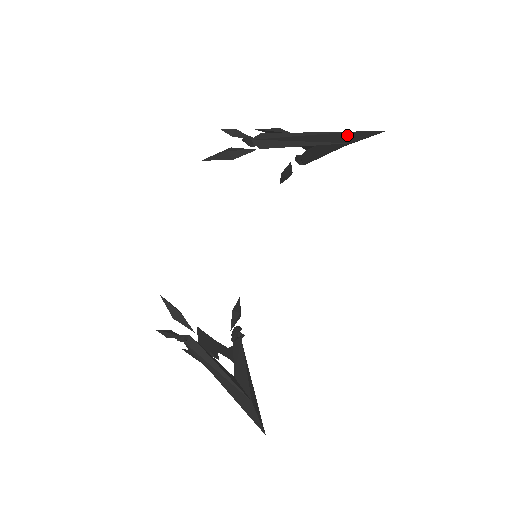
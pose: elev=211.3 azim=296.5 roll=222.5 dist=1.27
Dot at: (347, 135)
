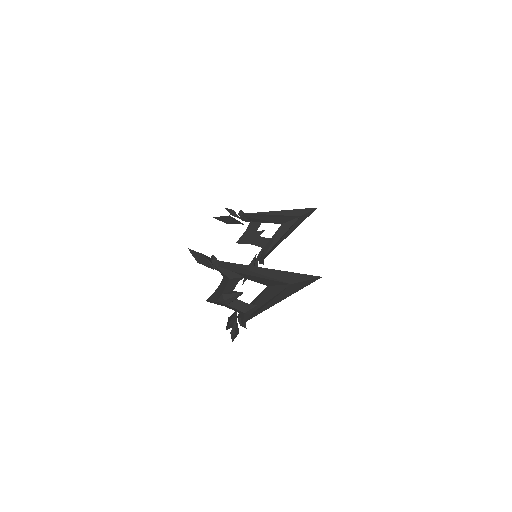
Dot at: (298, 211)
